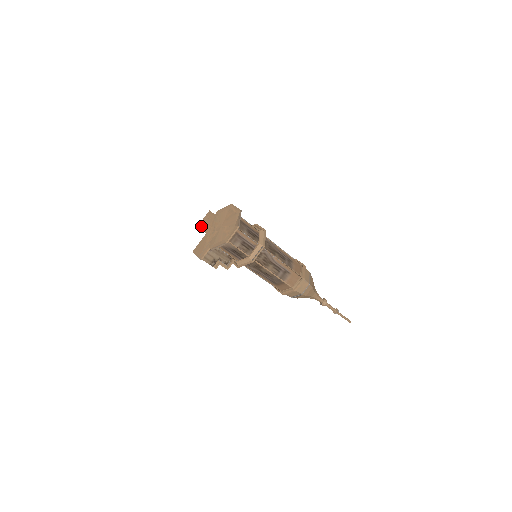
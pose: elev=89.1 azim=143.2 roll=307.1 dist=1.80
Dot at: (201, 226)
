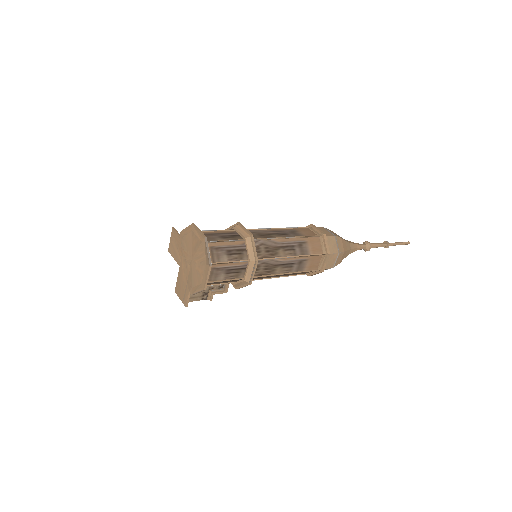
Dot at: (171, 252)
